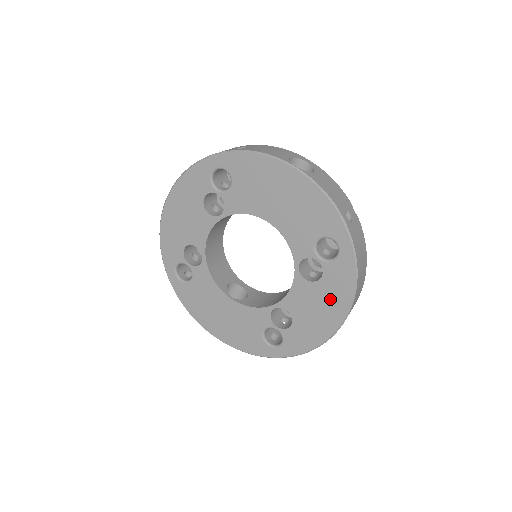
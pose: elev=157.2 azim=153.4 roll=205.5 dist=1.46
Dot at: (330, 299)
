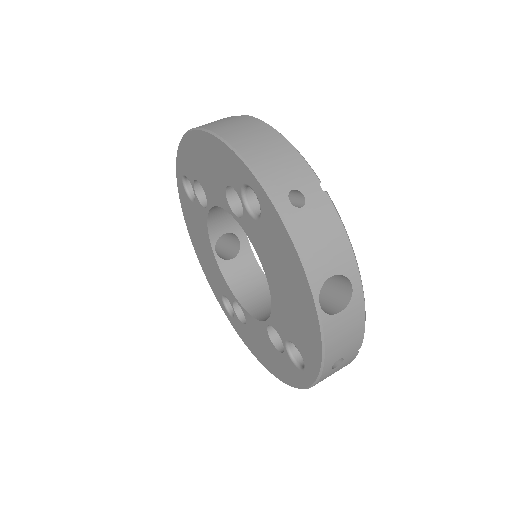
Dot at: (276, 362)
